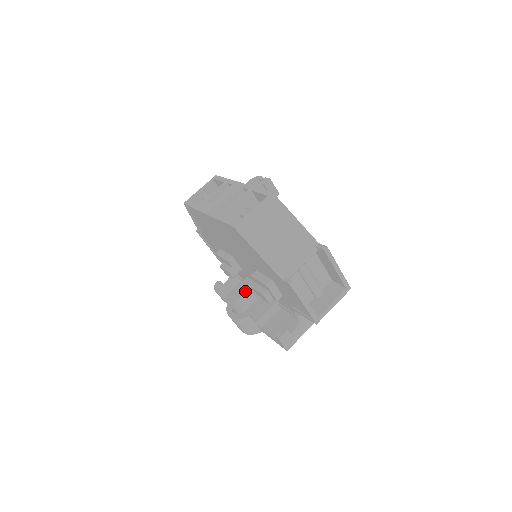
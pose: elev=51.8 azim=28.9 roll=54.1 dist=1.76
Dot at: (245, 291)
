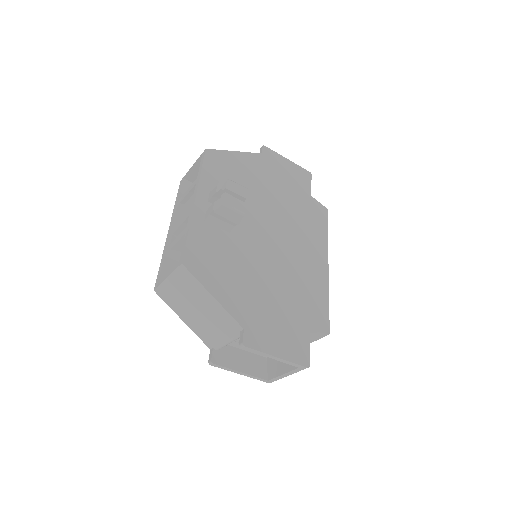
Dot at: occluded
